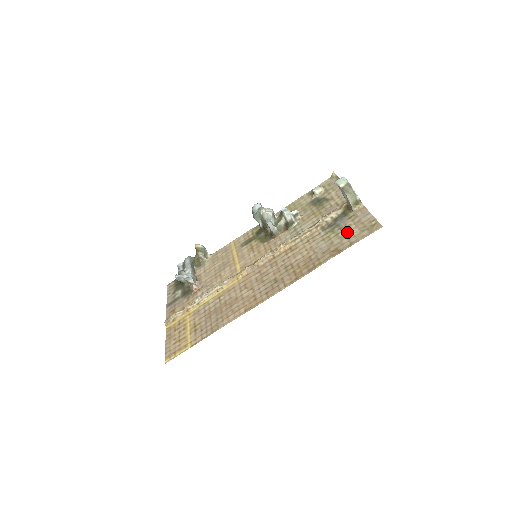
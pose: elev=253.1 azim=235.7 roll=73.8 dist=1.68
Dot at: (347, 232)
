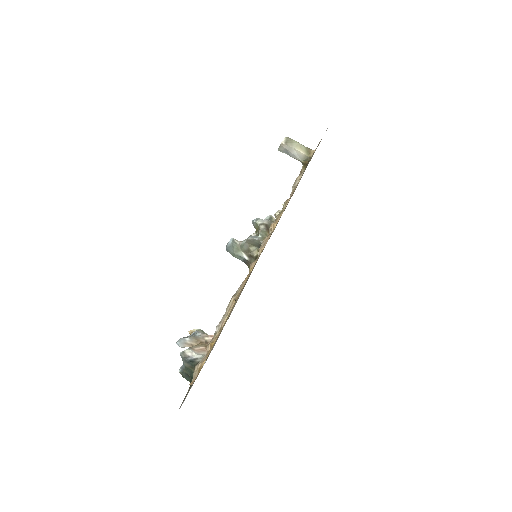
Dot at: occluded
